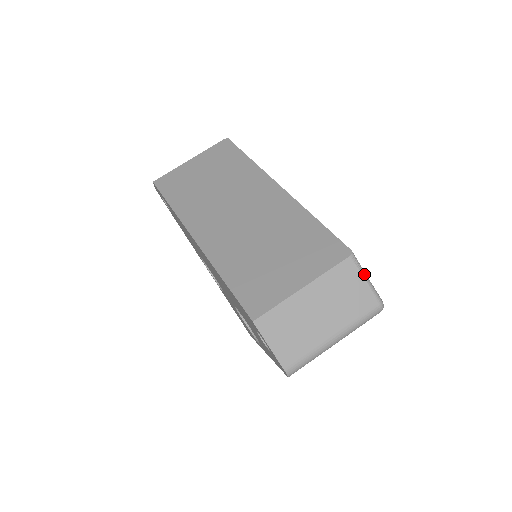
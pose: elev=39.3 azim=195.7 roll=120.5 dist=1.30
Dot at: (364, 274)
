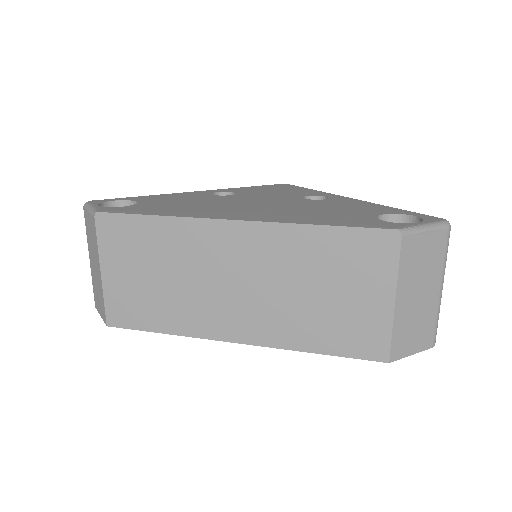
Dot at: (421, 229)
